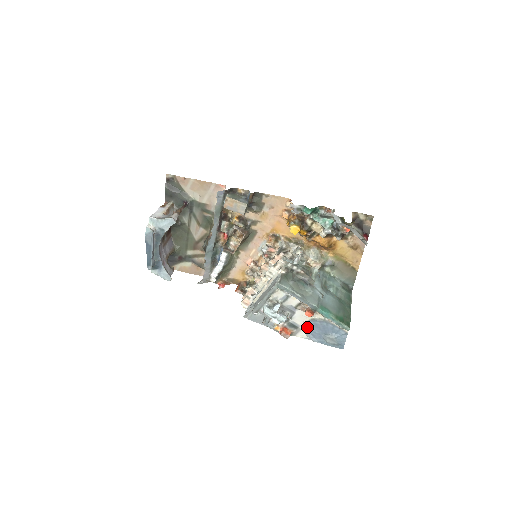
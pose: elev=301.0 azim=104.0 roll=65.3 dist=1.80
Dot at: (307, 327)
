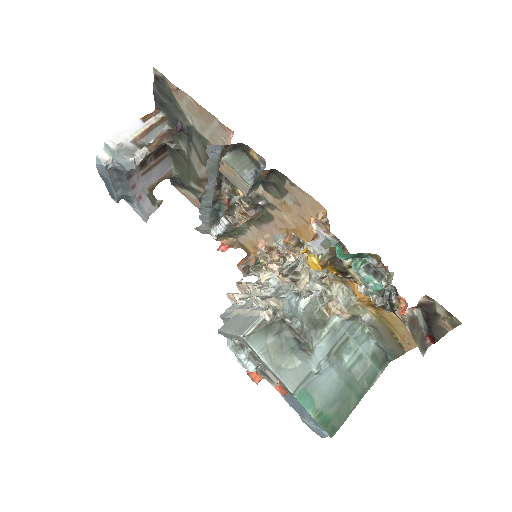
Dot at: occluded
